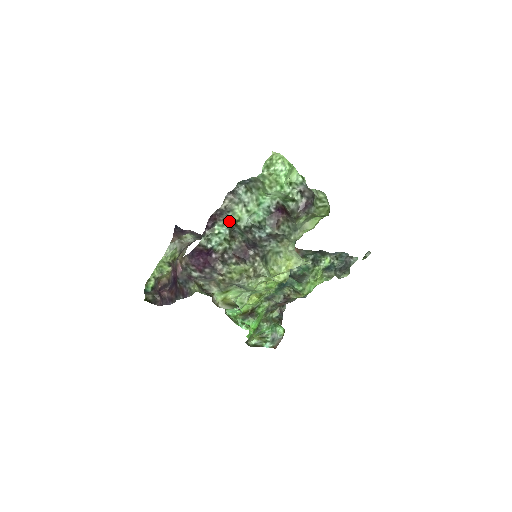
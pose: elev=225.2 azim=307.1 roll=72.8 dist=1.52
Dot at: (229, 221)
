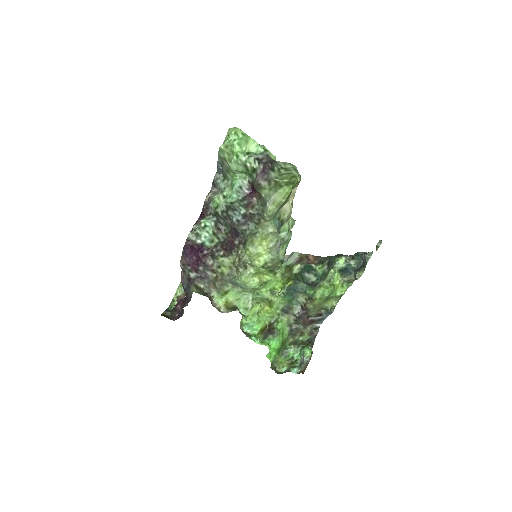
Dot at: (214, 213)
